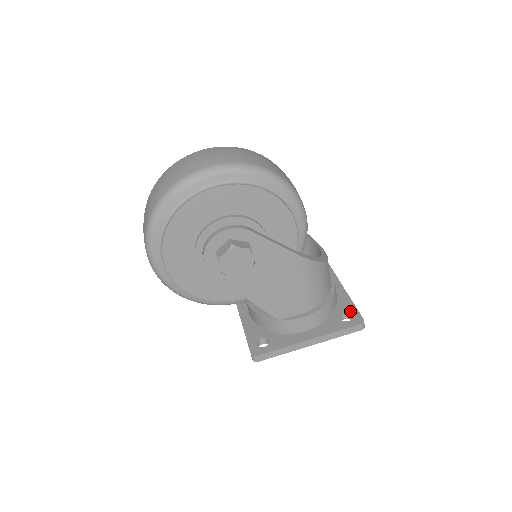
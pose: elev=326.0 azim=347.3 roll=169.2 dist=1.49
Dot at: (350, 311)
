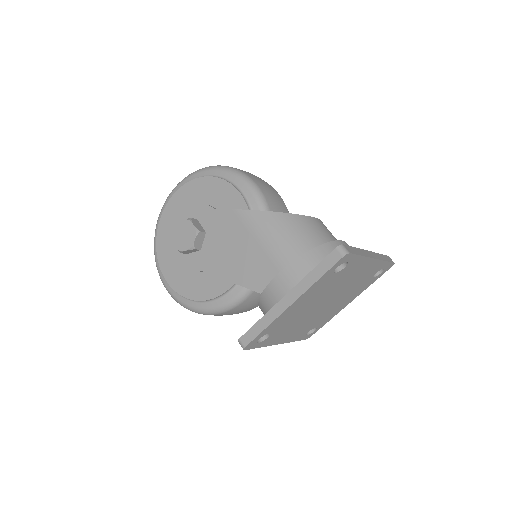
Dot at: occluded
